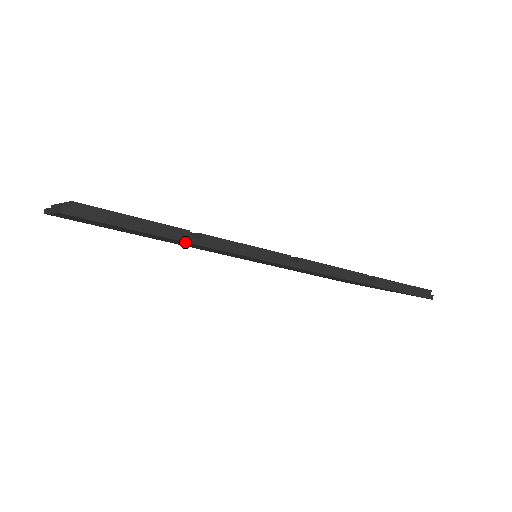
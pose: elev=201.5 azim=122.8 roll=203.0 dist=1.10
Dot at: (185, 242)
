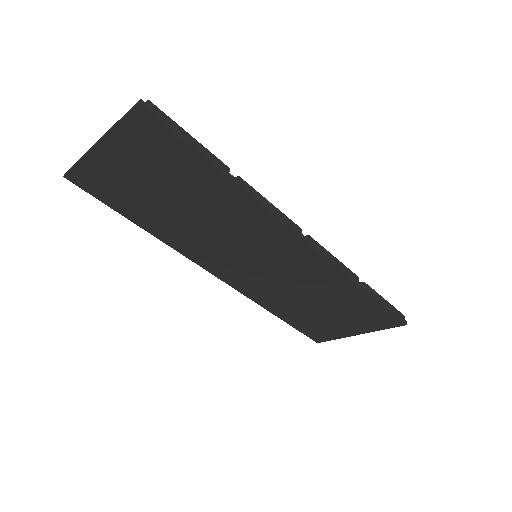
Dot at: (224, 179)
